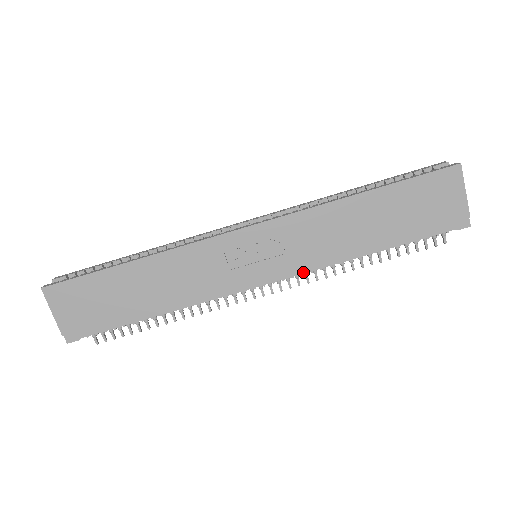
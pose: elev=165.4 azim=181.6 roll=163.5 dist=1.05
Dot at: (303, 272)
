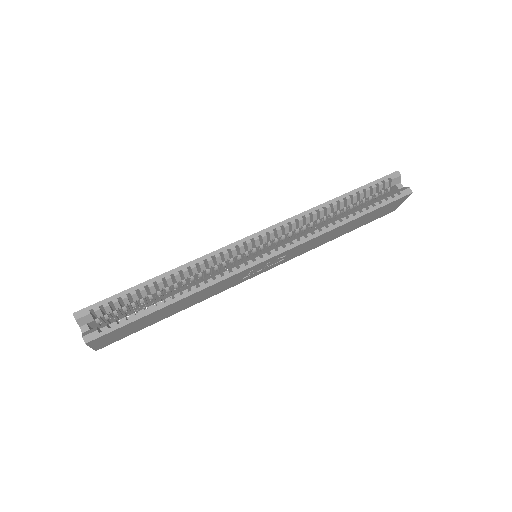
Dot at: occluded
